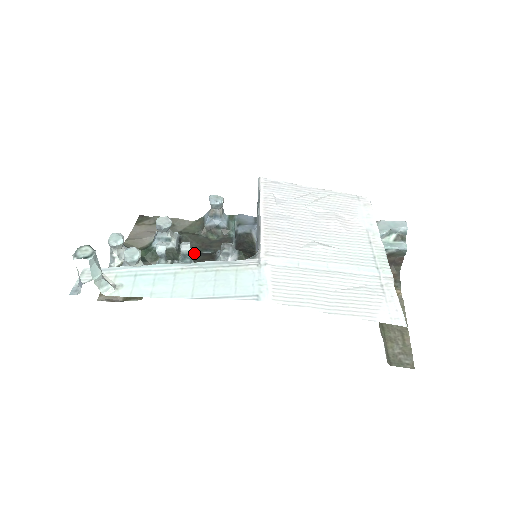
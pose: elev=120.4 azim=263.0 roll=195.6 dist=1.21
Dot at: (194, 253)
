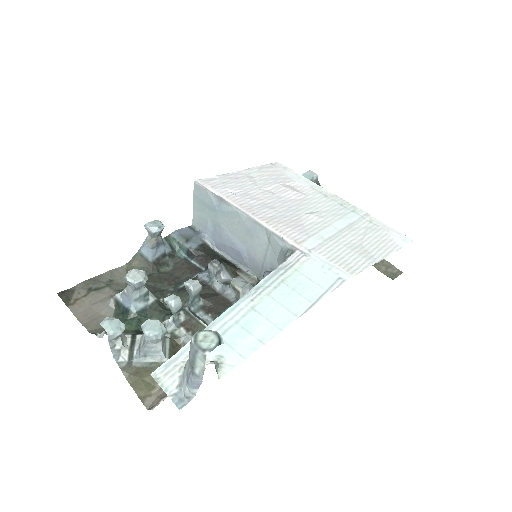
Dot at: (173, 293)
